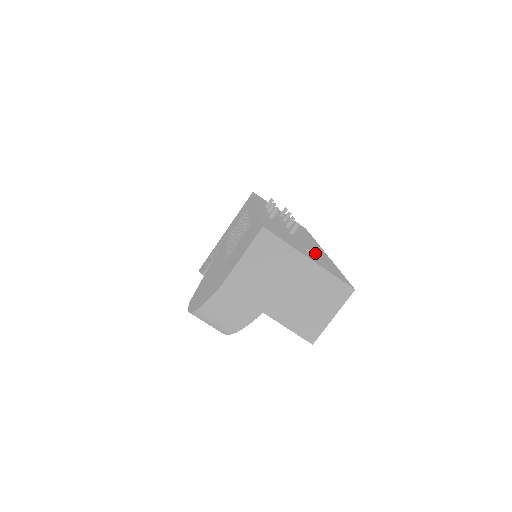
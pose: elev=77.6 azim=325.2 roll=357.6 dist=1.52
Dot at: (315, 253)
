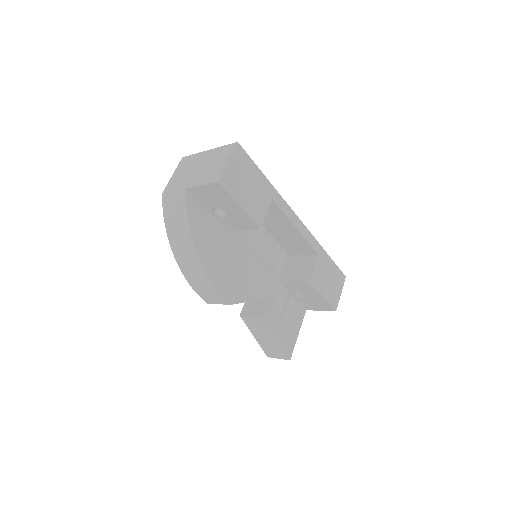
Dot at: occluded
